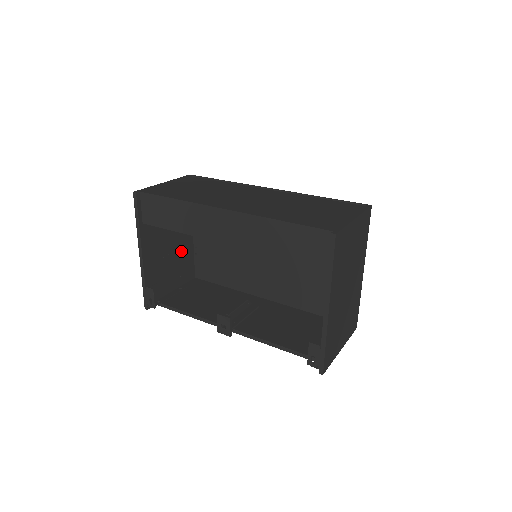
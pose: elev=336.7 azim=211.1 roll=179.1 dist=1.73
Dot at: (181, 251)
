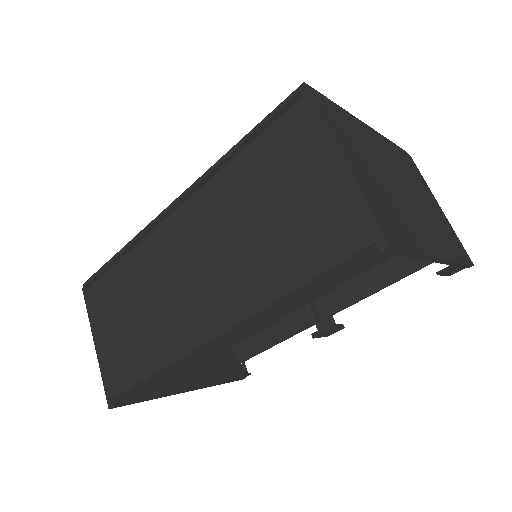
Dot at: occluded
